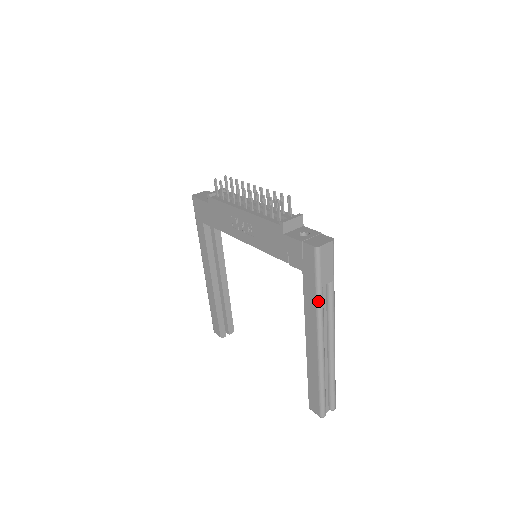
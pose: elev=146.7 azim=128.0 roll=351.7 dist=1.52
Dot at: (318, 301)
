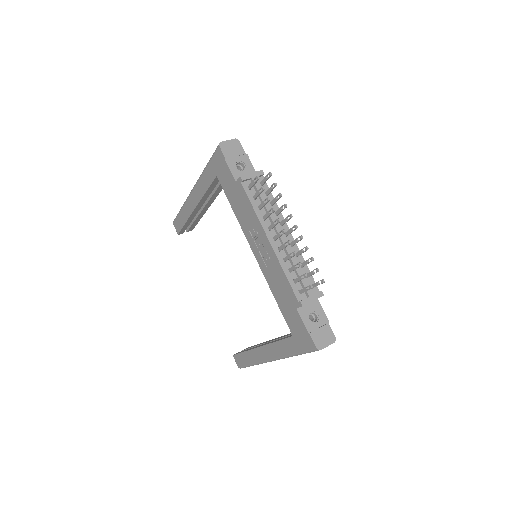
Dot at: (290, 356)
